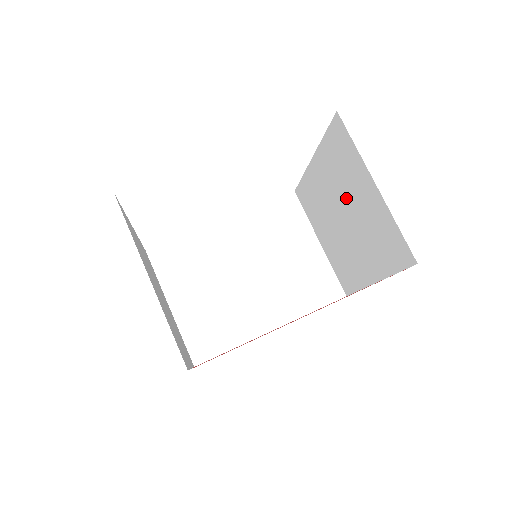
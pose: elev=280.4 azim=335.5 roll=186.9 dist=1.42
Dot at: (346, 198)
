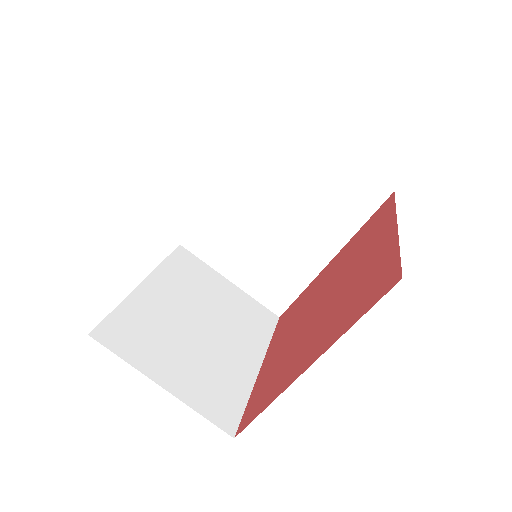
Dot at: occluded
